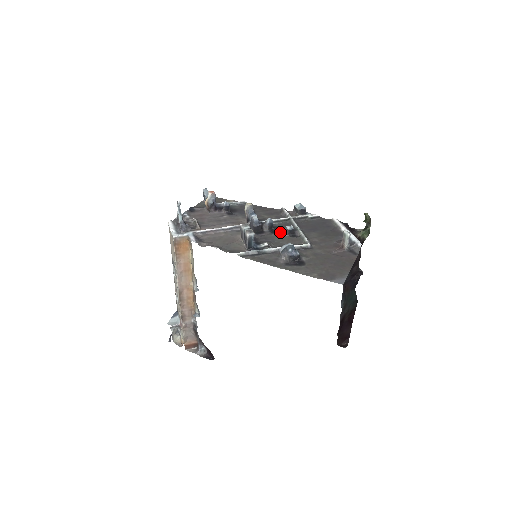
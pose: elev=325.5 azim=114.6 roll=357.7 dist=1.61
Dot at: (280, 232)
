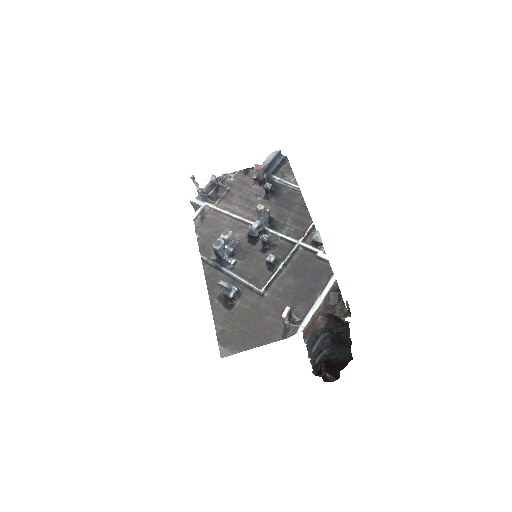
Dot at: (267, 254)
